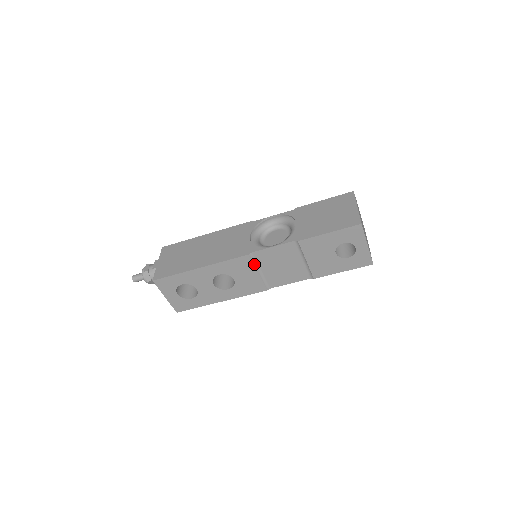
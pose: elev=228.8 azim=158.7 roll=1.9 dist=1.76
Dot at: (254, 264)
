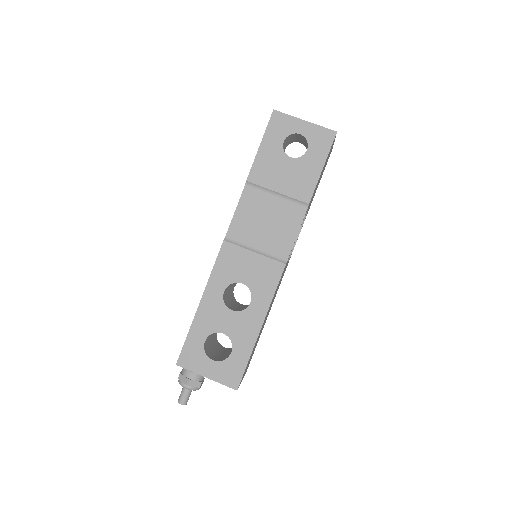
Dot at: (240, 246)
